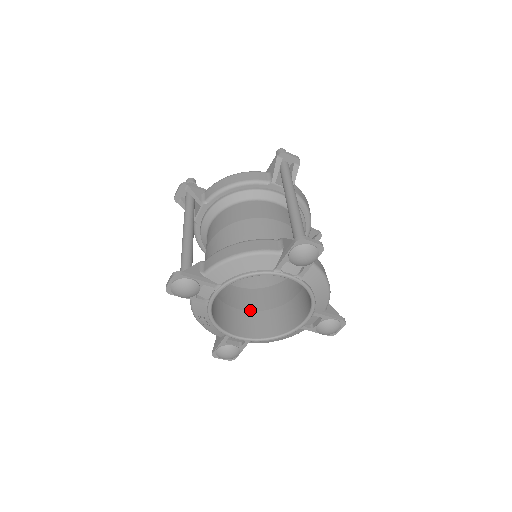
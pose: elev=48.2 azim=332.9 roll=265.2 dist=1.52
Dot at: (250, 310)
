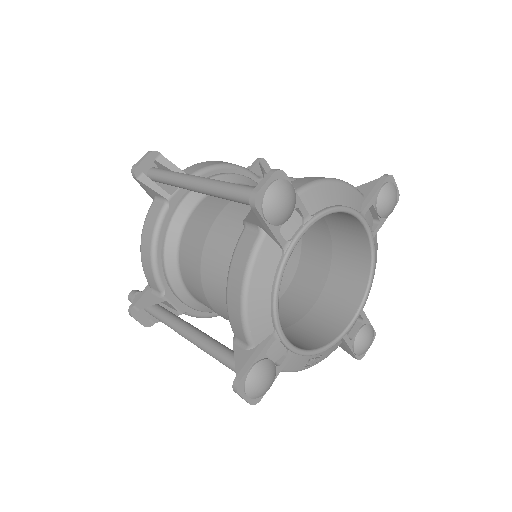
Dot at: (321, 290)
